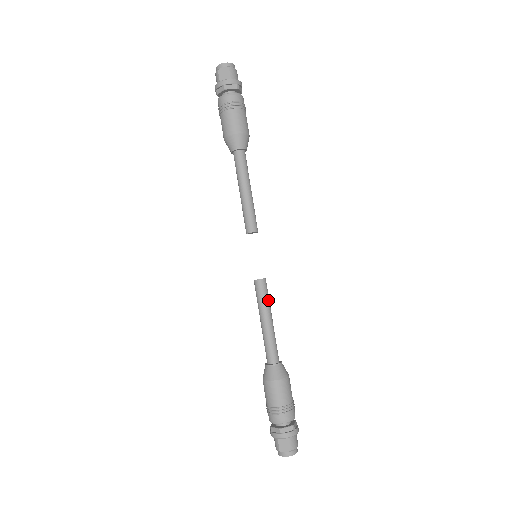
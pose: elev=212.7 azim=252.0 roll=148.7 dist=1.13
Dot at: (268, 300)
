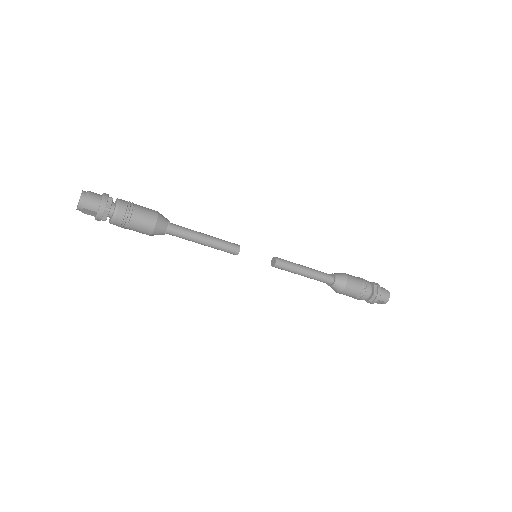
Dot at: (292, 267)
